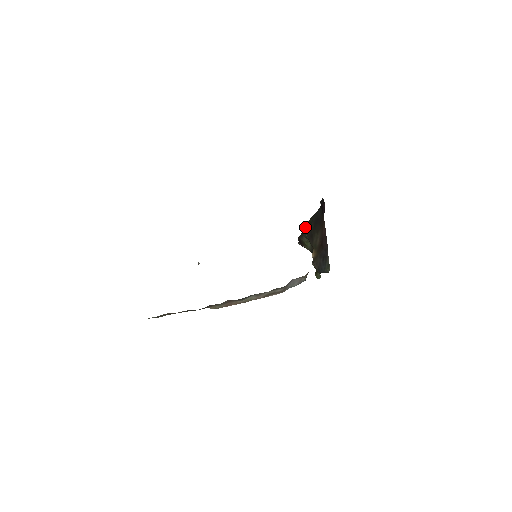
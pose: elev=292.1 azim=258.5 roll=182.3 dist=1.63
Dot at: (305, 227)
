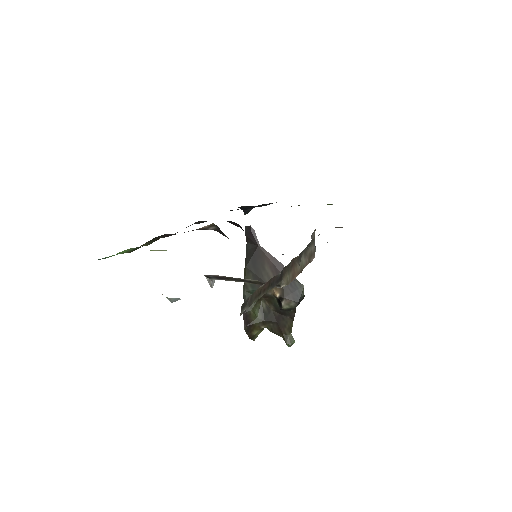
Dot at: (245, 285)
